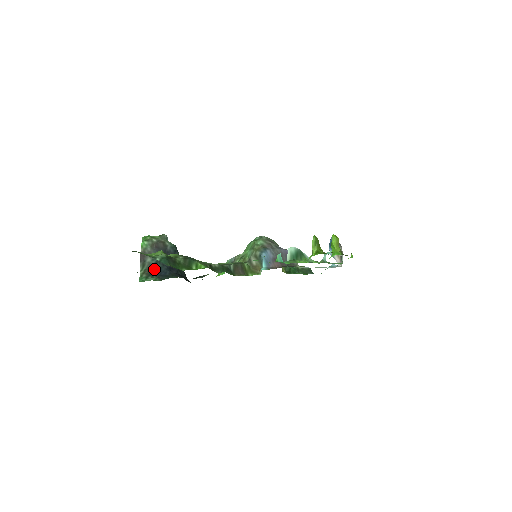
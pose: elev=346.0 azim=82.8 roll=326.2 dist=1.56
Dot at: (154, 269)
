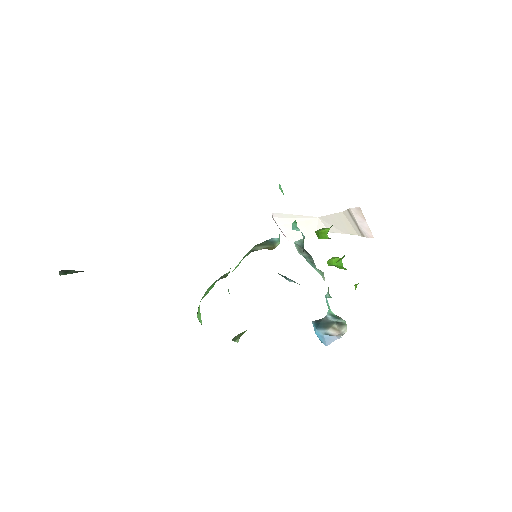
Dot at: occluded
